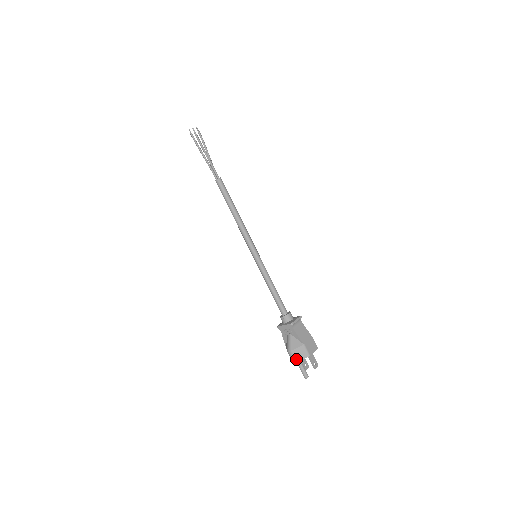
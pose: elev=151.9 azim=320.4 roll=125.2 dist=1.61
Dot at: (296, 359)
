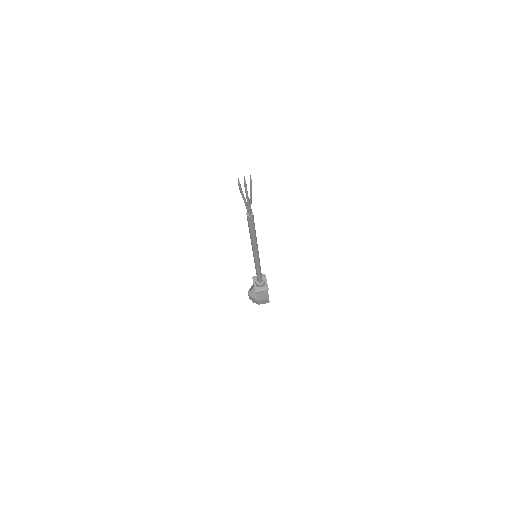
Dot at: (250, 298)
